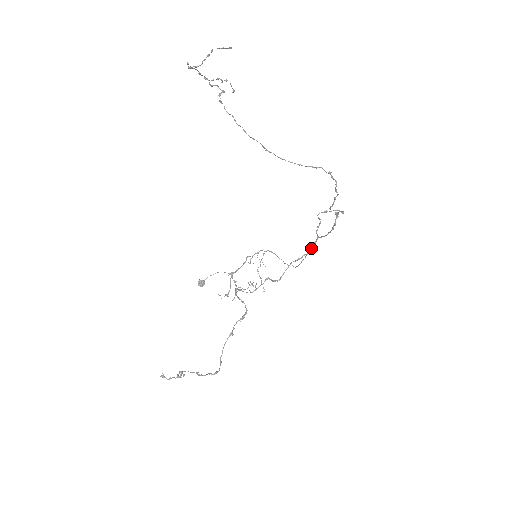
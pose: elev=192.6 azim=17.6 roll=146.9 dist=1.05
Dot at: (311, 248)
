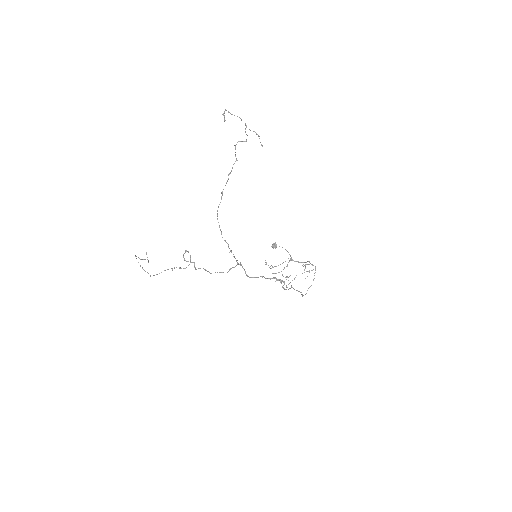
Dot at: (215, 272)
